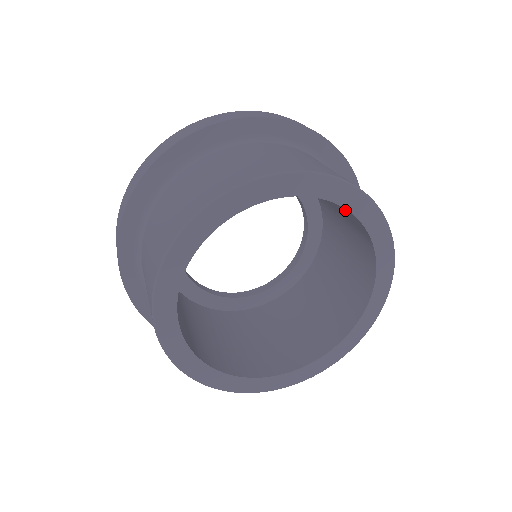
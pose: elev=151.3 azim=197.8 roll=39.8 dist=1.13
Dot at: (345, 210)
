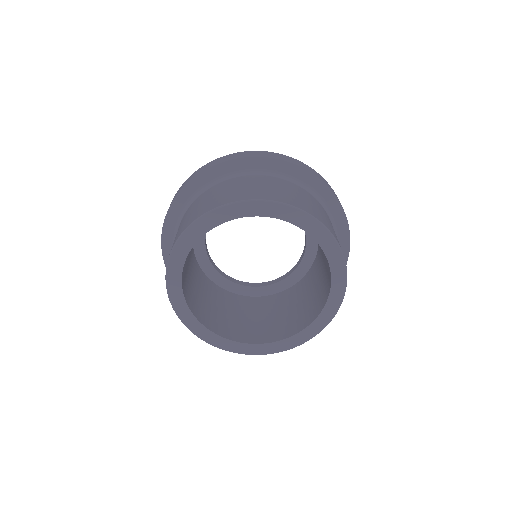
Dot at: occluded
